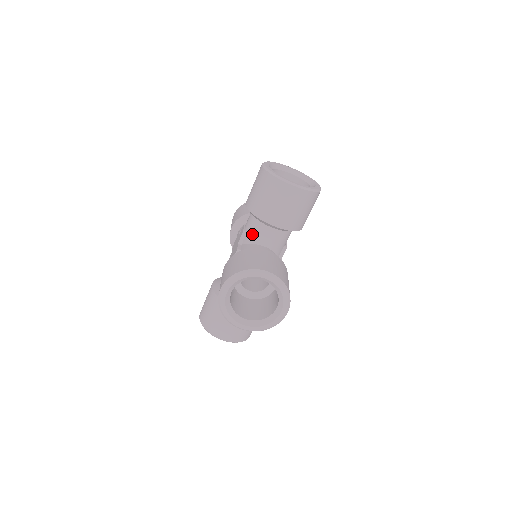
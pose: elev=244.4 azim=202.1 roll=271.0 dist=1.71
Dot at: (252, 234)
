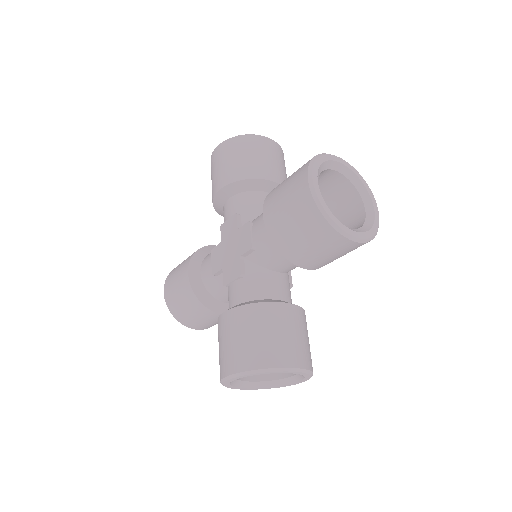
Dot at: (265, 257)
